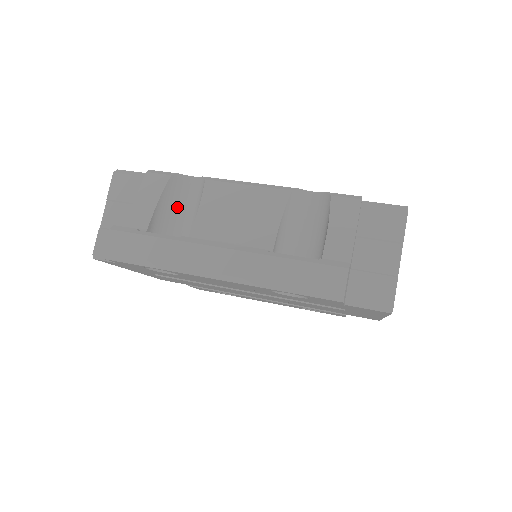
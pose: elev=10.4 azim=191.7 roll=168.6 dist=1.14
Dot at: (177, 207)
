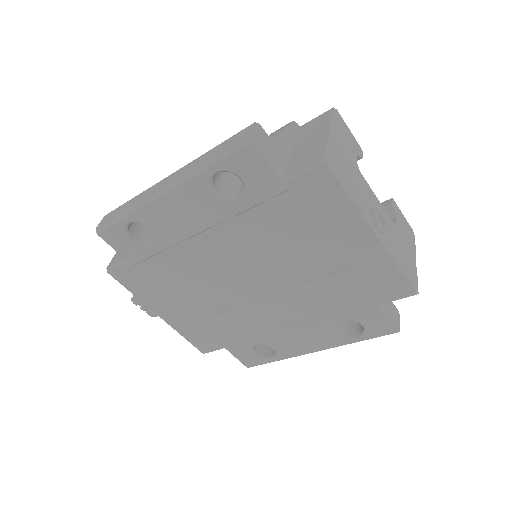
Dot at: occluded
